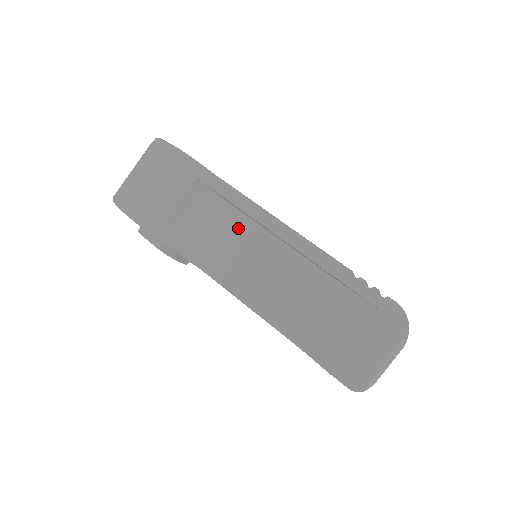
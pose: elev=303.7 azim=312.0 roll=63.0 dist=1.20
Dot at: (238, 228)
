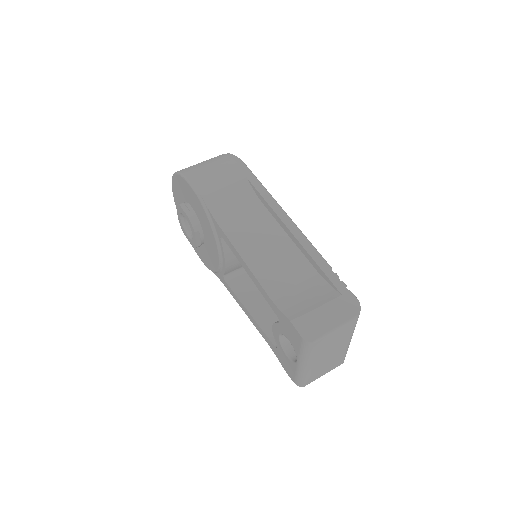
Dot at: (261, 218)
